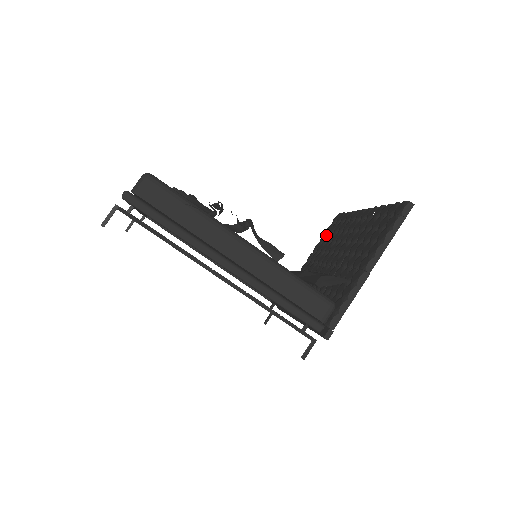
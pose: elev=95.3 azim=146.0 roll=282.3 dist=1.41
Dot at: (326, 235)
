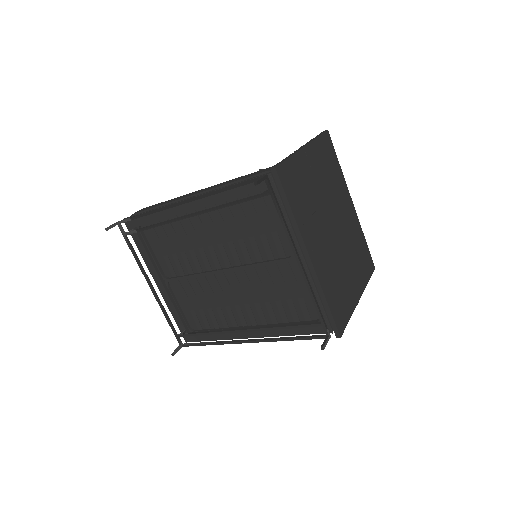
Dot at: occluded
